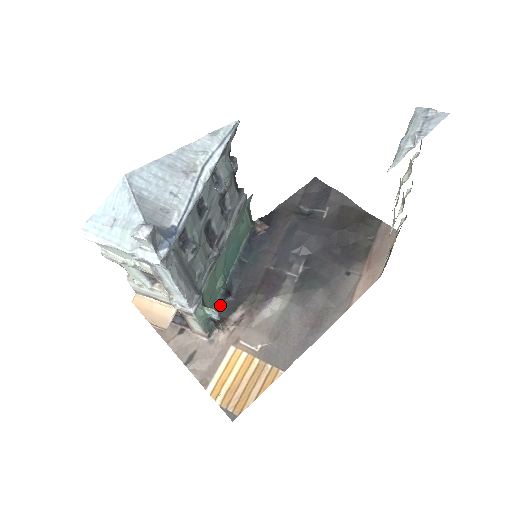
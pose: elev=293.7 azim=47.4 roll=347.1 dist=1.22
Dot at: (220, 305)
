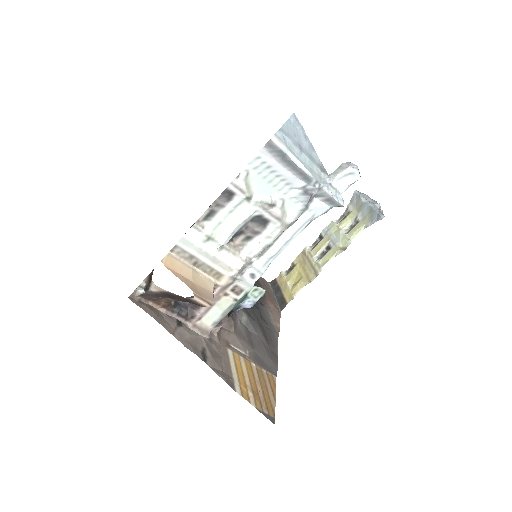
Dot at: occluded
